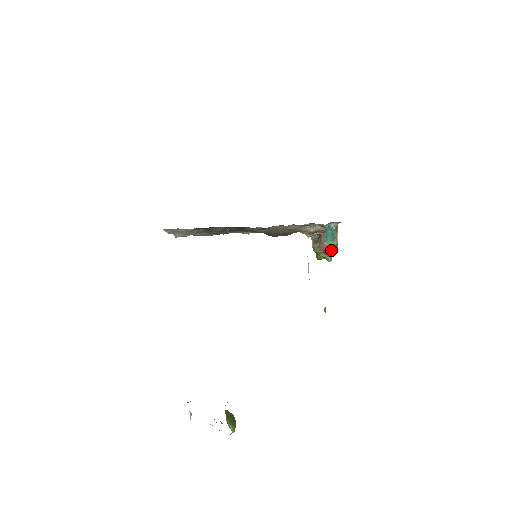
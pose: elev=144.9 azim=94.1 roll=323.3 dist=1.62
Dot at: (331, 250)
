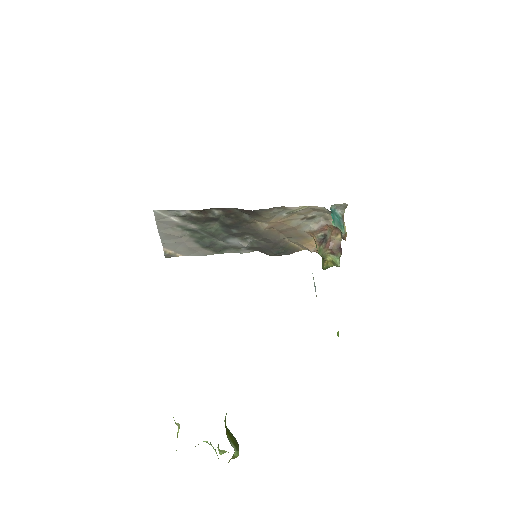
Dot at: (339, 249)
